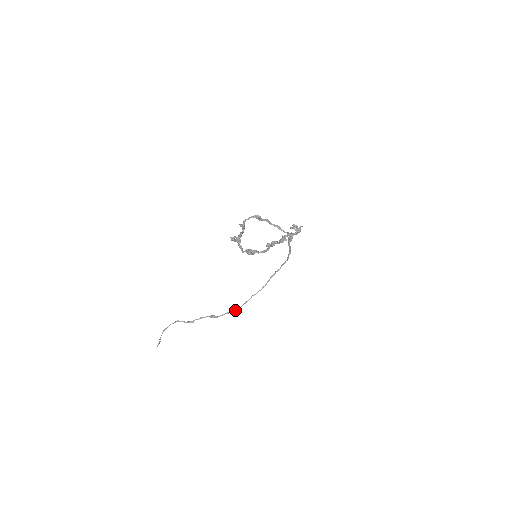
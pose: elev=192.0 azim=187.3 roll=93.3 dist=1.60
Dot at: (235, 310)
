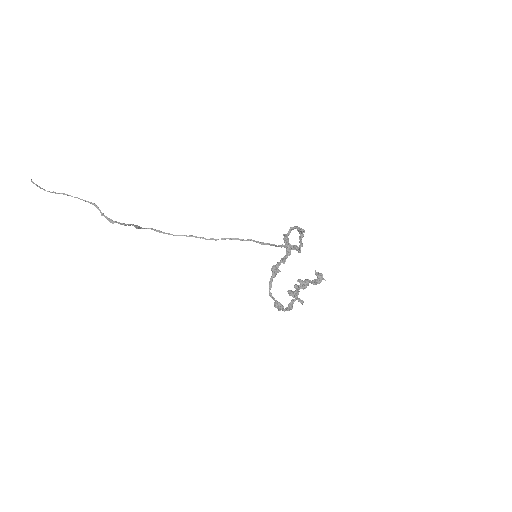
Dot at: (163, 232)
